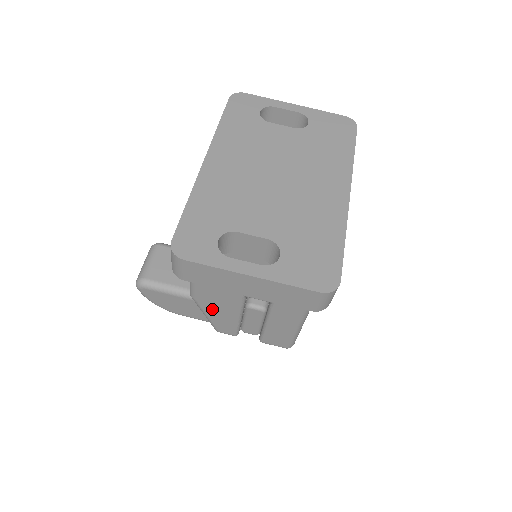
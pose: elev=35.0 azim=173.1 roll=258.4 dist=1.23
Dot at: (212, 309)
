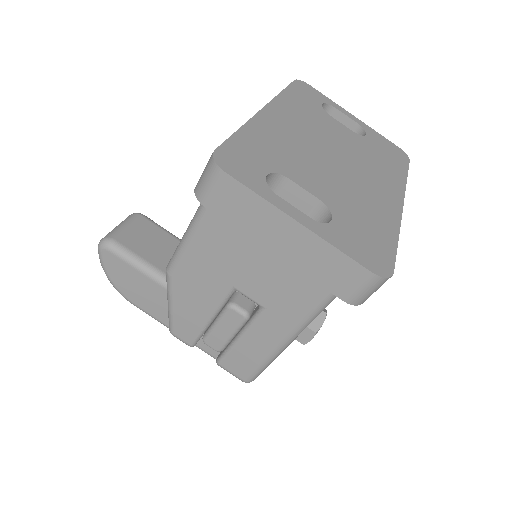
Dot at: (184, 297)
